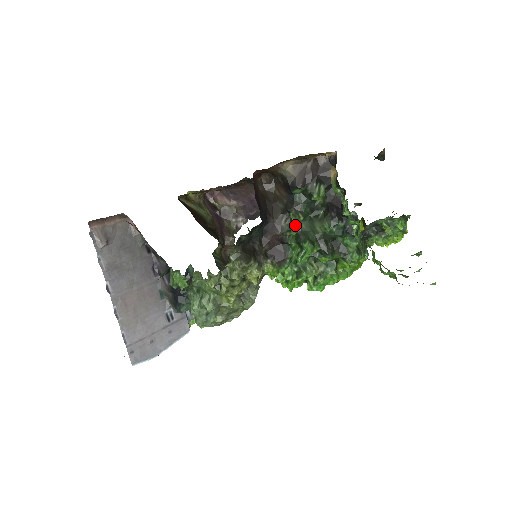
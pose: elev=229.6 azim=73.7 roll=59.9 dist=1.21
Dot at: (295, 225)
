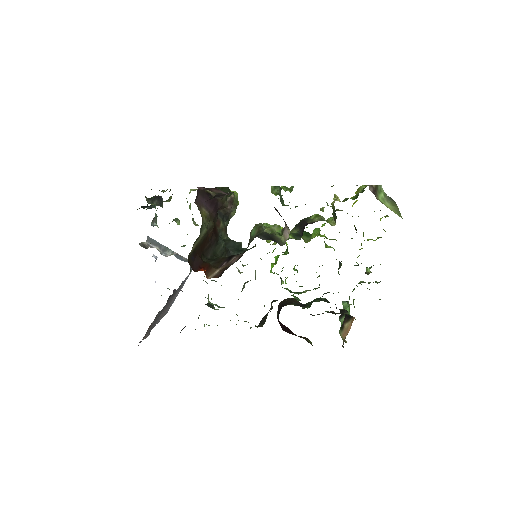
Dot at: occluded
